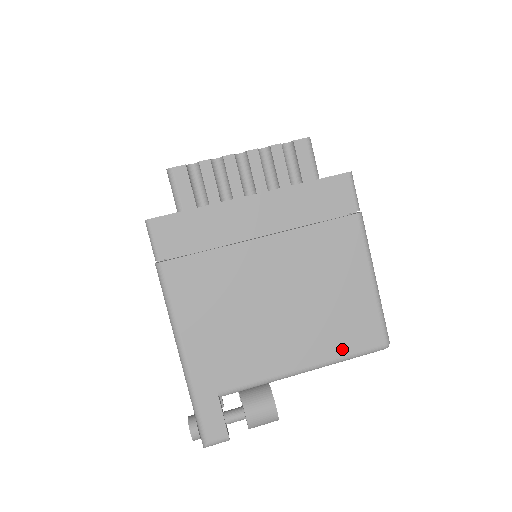
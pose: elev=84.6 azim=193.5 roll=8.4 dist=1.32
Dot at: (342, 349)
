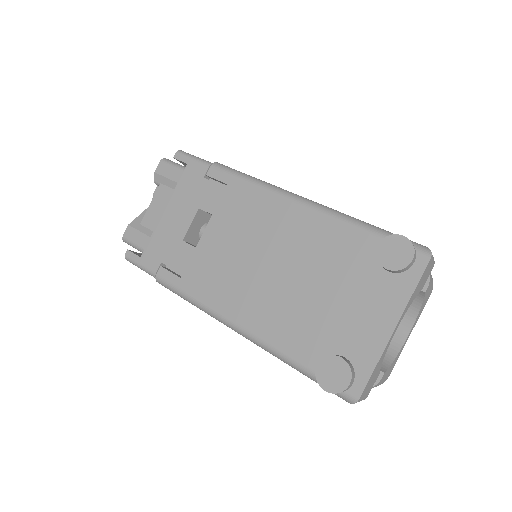
Dot at: occluded
